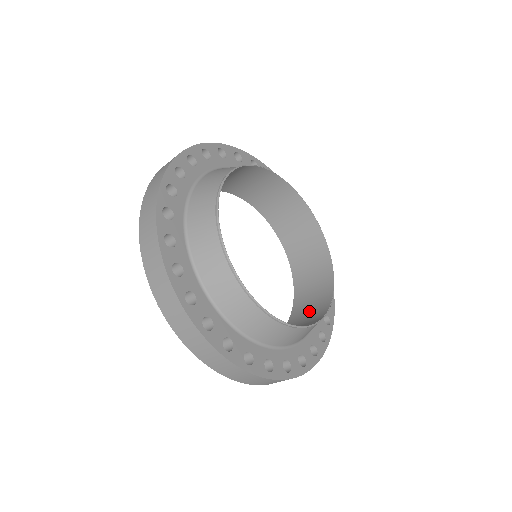
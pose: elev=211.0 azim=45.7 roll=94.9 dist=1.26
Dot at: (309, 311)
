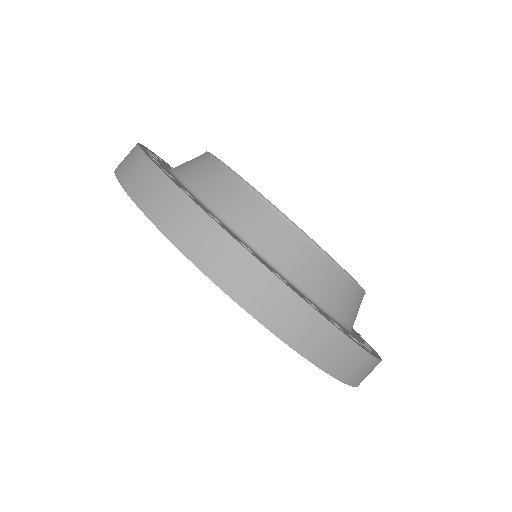
Dot at: occluded
